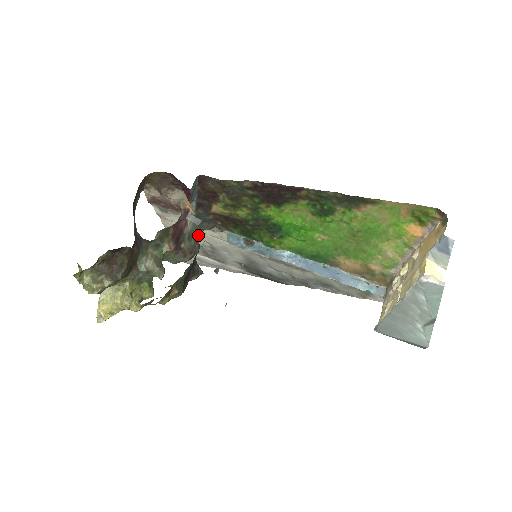
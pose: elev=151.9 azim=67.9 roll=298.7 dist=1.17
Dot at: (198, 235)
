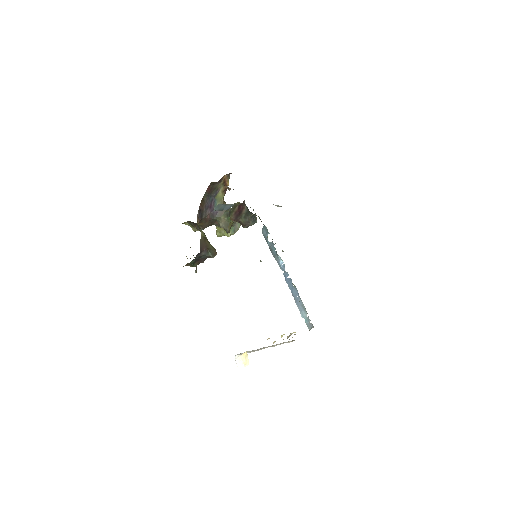
Dot at: (251, 216)
